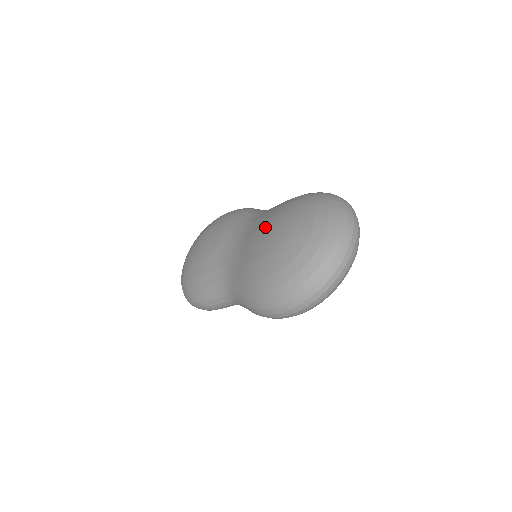
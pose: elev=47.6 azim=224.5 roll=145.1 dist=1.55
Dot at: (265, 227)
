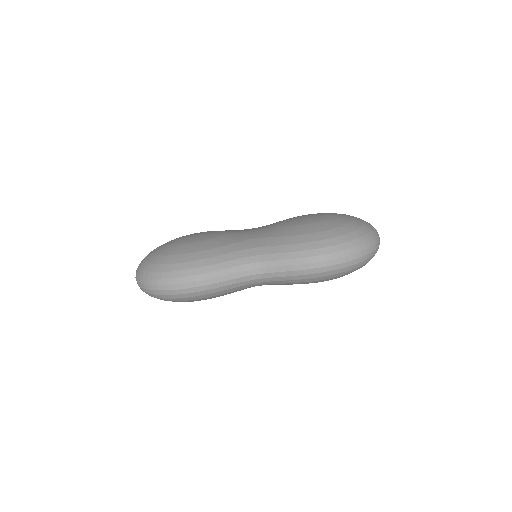
Dot at: (294, 218)
